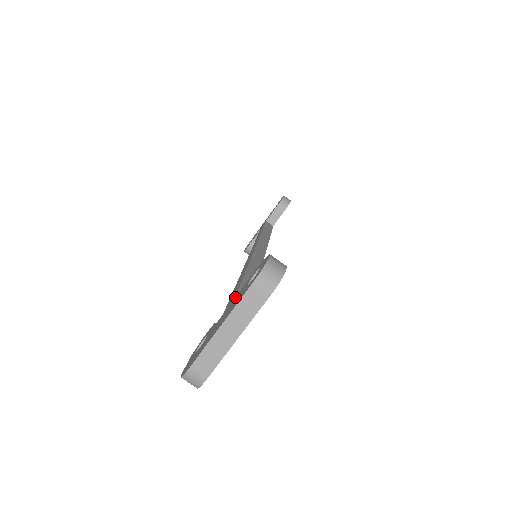
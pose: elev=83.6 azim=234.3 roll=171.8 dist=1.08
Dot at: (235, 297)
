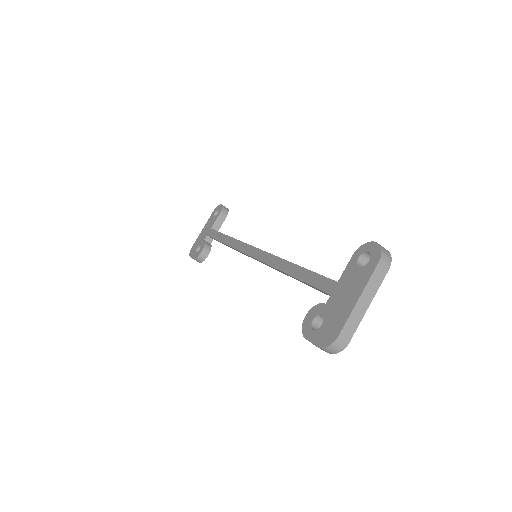
Dot at: (339, 279)
